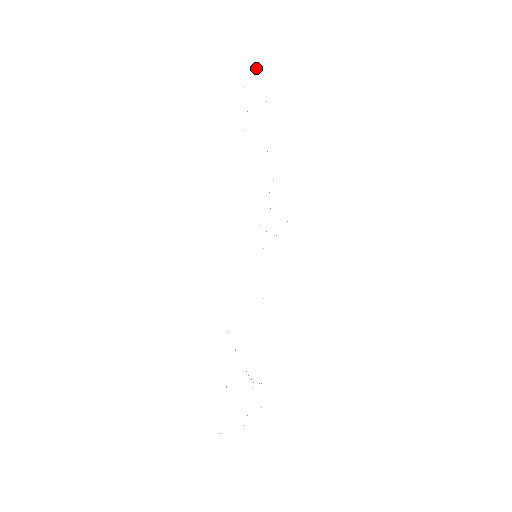
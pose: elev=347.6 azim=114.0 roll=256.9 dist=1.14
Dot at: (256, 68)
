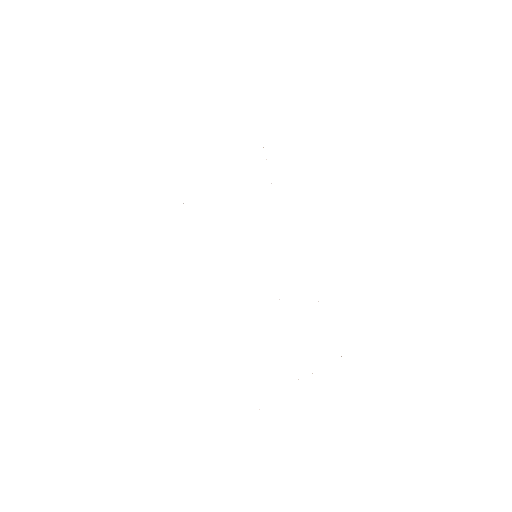
Dot at: occluded
